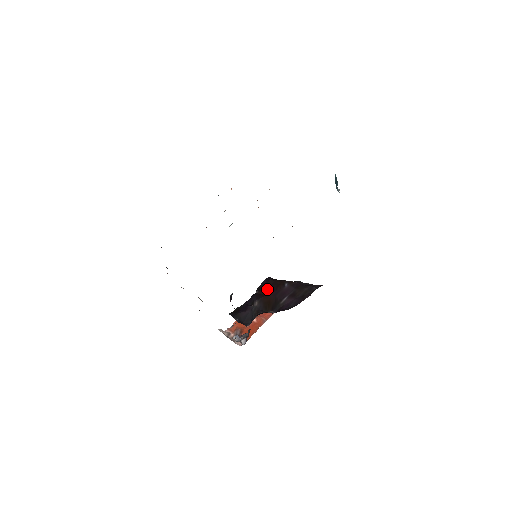
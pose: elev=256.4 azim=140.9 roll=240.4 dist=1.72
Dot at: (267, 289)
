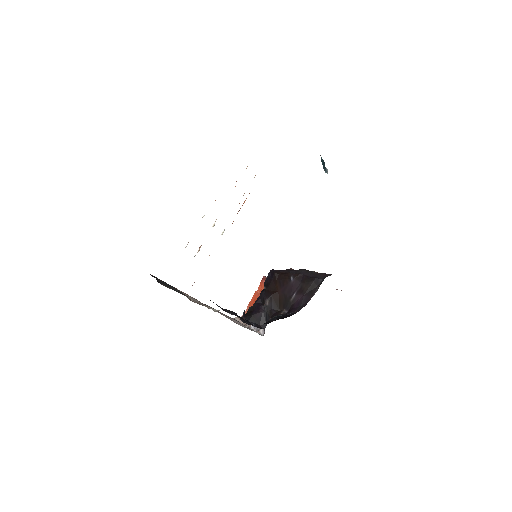
Dot at: (274, 285)
